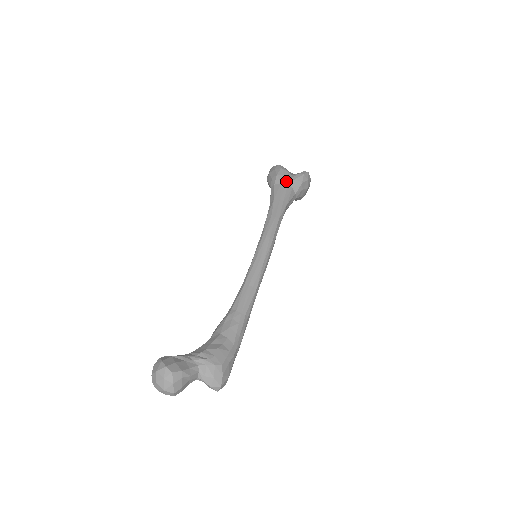
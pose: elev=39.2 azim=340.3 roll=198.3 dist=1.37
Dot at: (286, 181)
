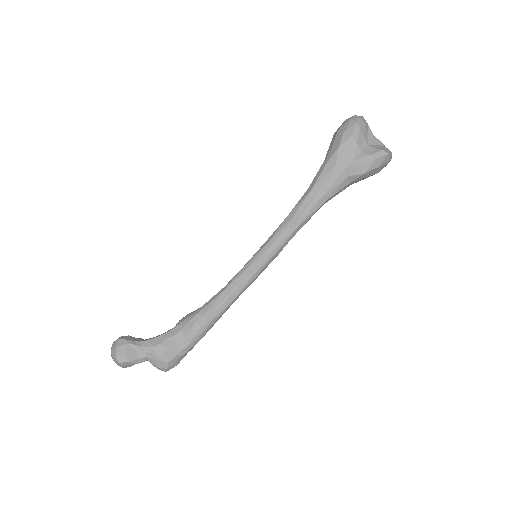
Dot at: (344, 164)
